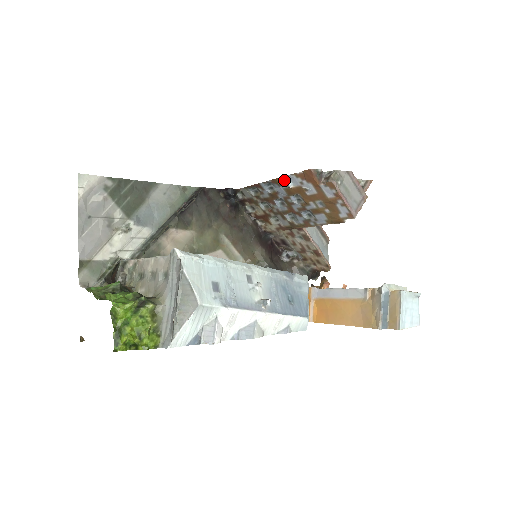
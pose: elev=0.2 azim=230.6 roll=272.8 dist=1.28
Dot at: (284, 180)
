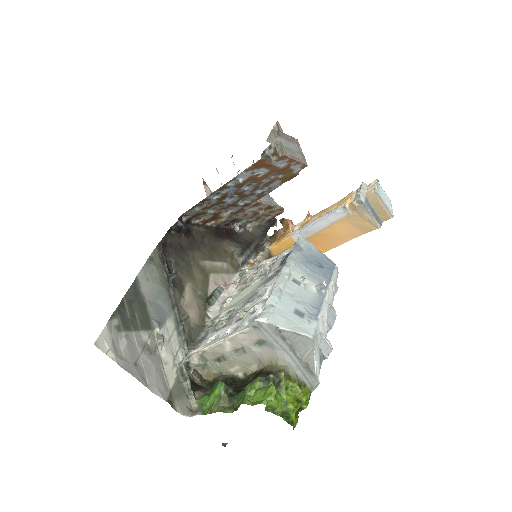
Dot at: (231, 181)
